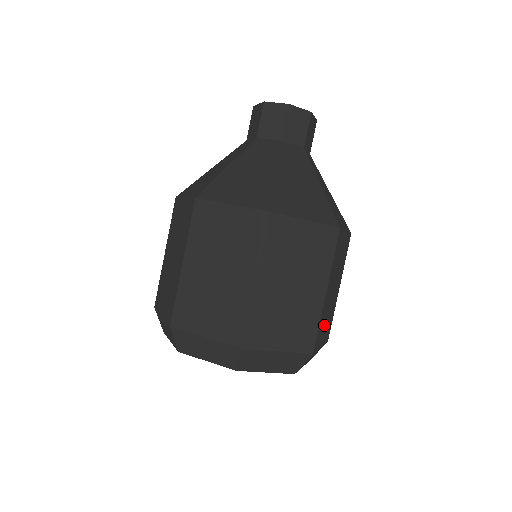
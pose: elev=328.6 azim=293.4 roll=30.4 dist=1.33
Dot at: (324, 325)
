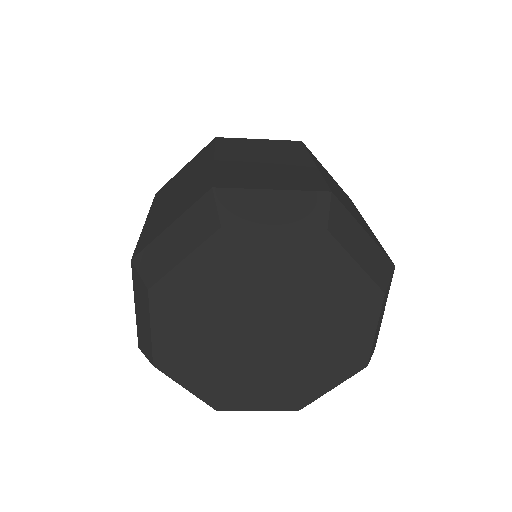
Dot at: occluded
